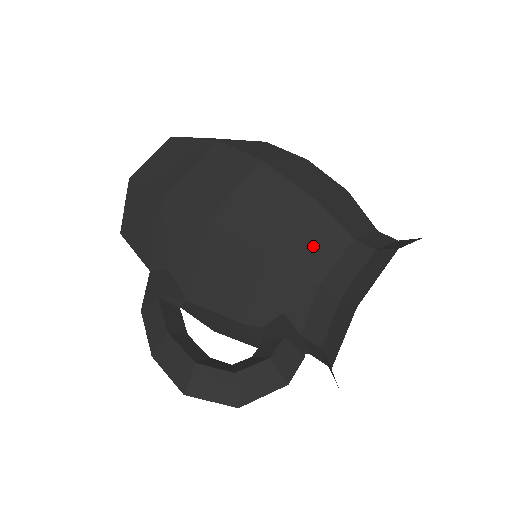
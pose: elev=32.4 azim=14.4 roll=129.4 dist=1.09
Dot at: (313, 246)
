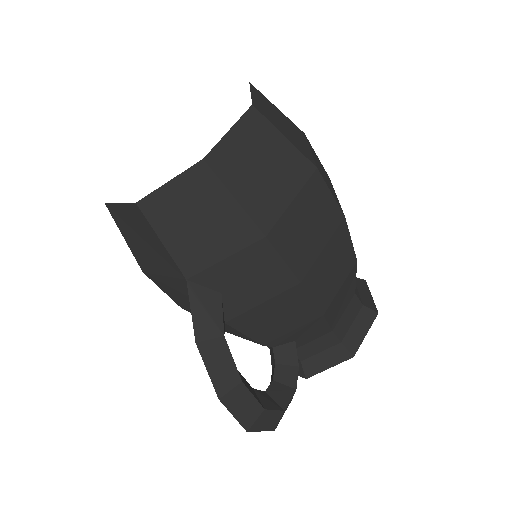
Dot at: (342, 302)
